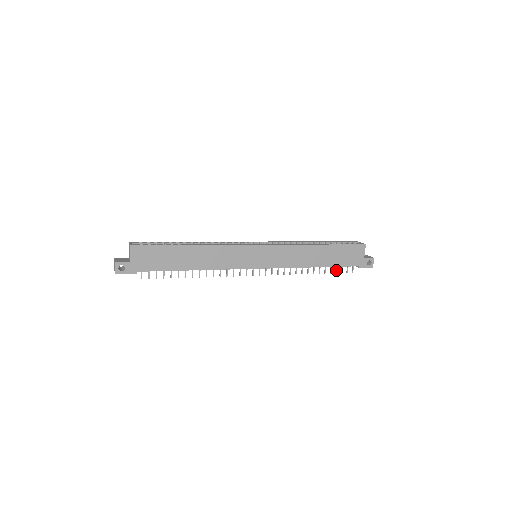
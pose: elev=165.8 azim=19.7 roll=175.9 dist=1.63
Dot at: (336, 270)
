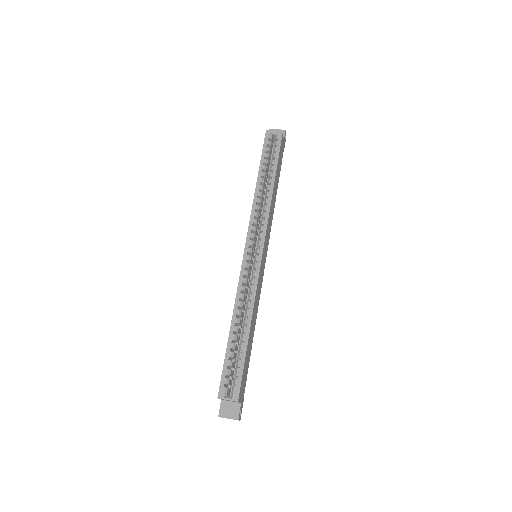
Dot at: occluded
